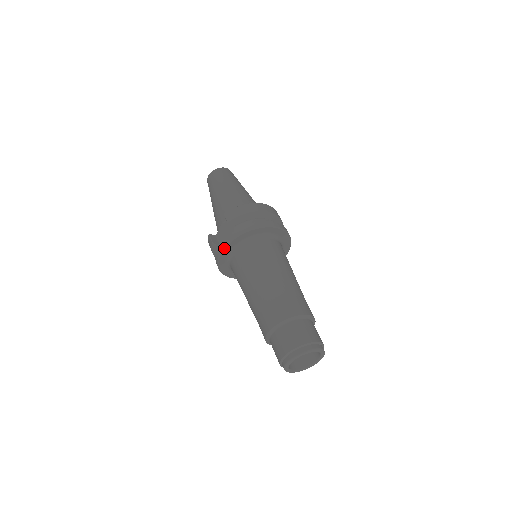
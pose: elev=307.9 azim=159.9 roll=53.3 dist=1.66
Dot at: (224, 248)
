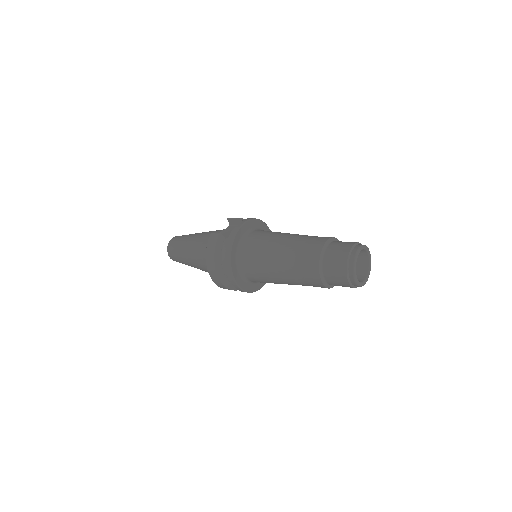
Dot at: (243, 224)
